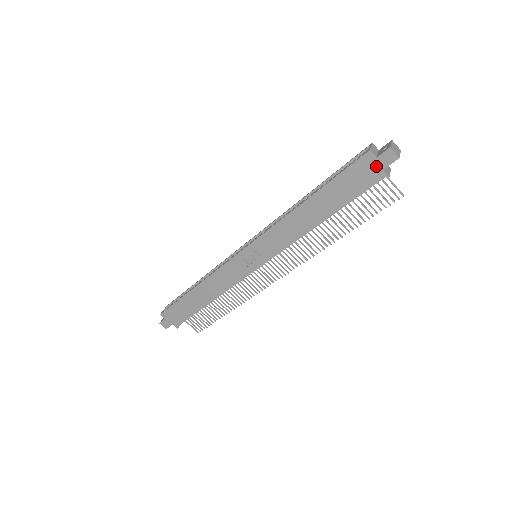
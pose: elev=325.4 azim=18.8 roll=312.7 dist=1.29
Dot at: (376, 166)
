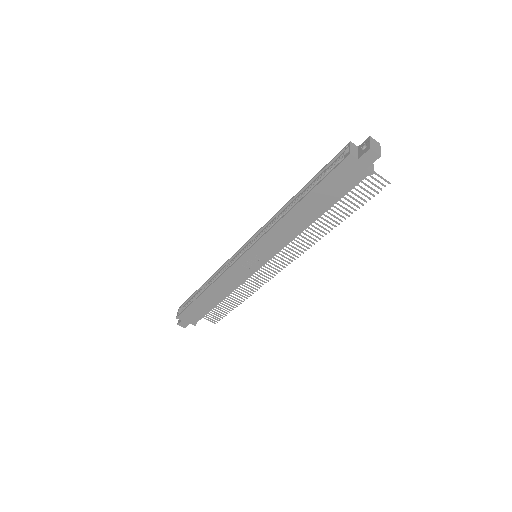
Dot at: (359, 166)
